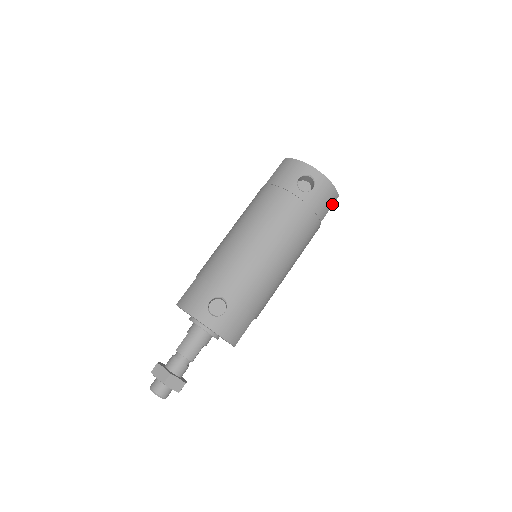
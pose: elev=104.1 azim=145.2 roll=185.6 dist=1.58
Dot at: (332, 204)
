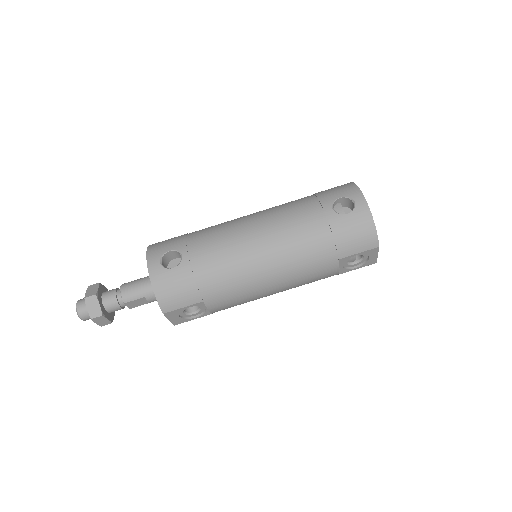
Dot at: (365, 249)
